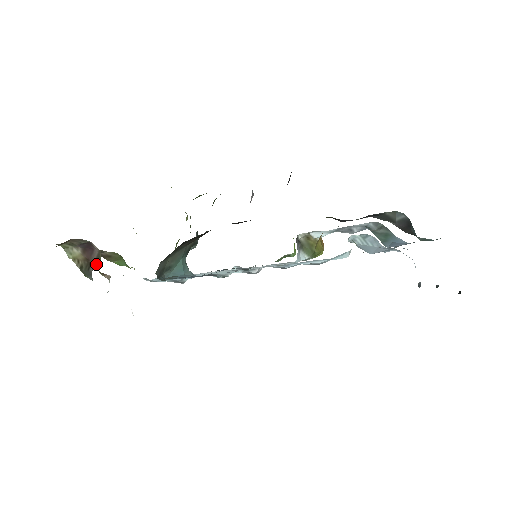
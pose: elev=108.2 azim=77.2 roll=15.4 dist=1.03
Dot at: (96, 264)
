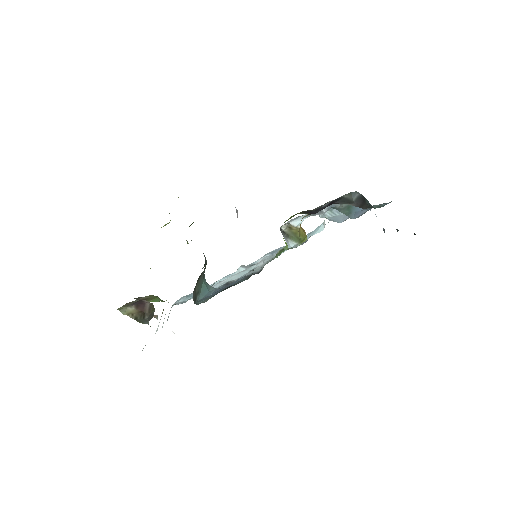
Dot at: (150, 313)
